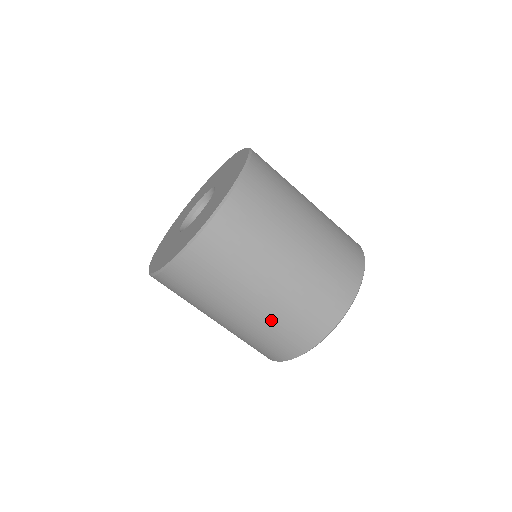
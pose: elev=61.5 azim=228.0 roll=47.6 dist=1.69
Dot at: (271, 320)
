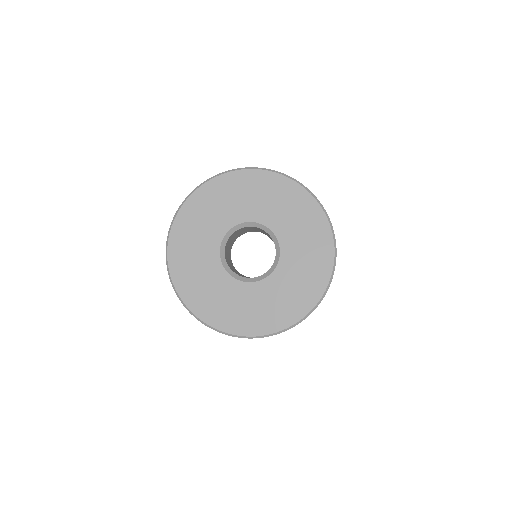
Dot at: occluded
